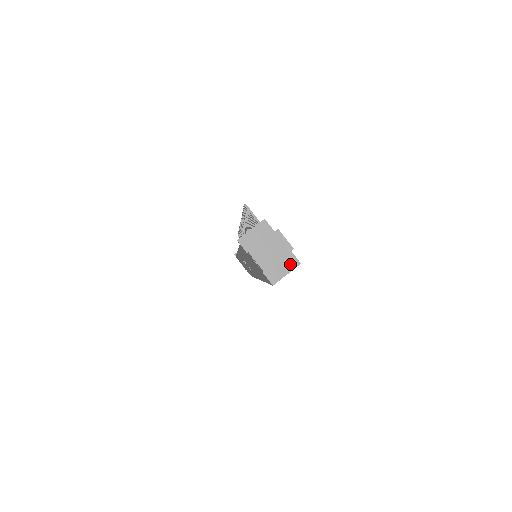
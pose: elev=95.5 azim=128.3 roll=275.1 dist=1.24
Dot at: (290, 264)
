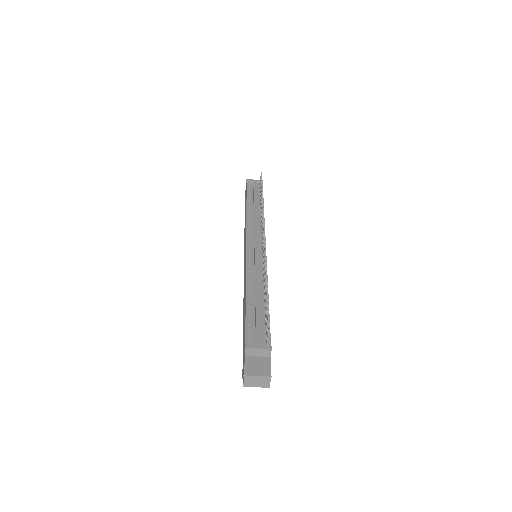
Dot at: occluded
